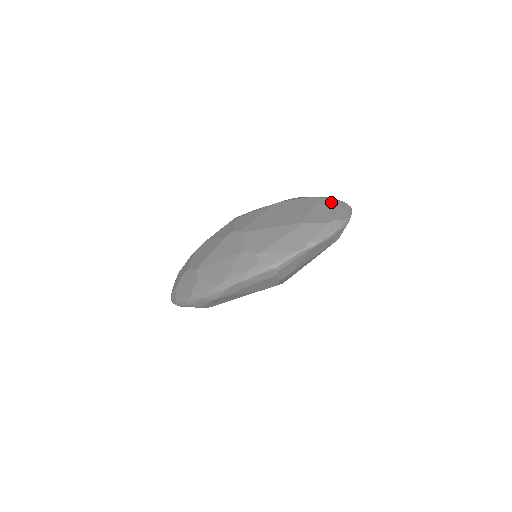
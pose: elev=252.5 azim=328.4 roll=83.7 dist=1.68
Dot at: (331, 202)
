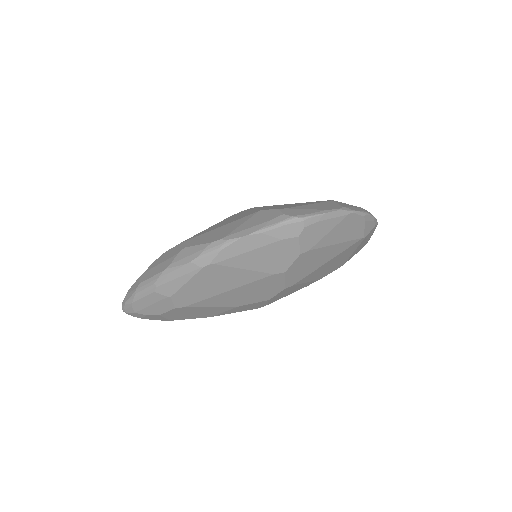
Dot at: occluded
